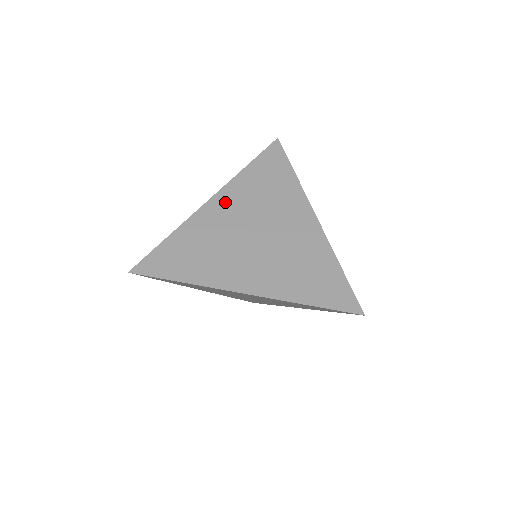
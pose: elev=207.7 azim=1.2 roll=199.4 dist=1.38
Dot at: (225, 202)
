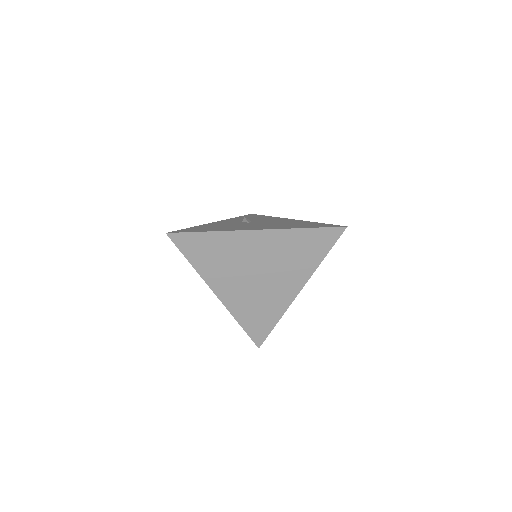
Dot at: (264, 240)
